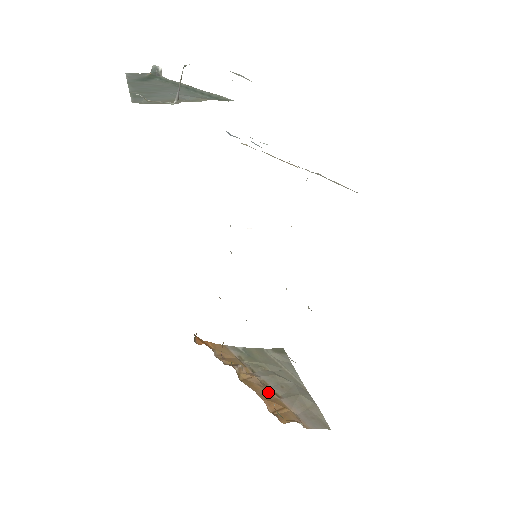
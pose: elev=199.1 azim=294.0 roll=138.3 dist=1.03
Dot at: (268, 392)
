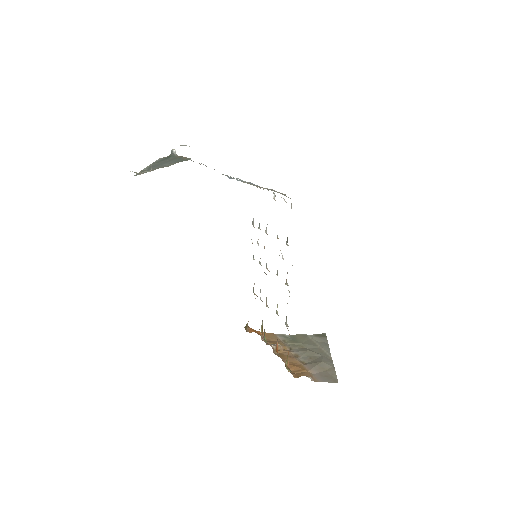
Dot at: (295, 360)
